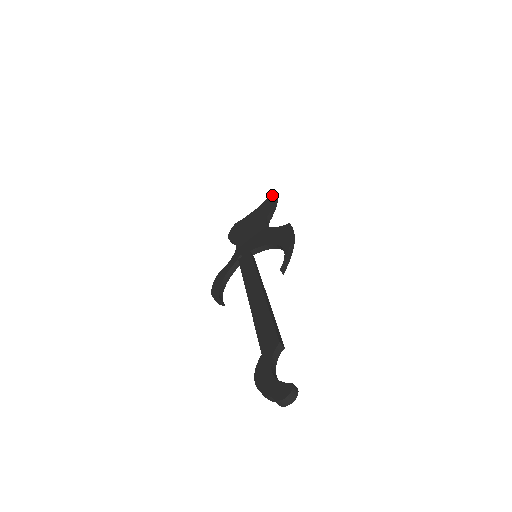
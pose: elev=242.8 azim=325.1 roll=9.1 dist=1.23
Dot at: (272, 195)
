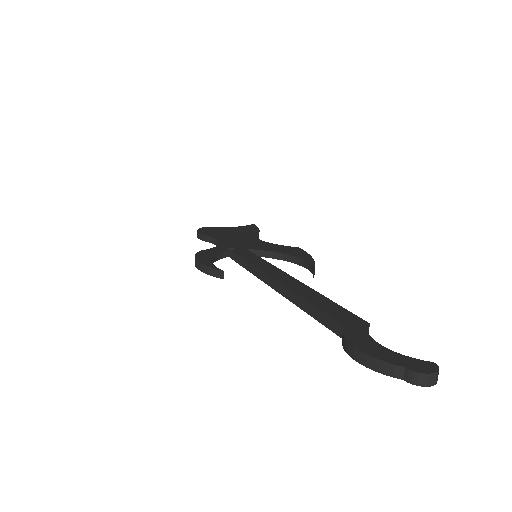
Dot at: (253, 225)
